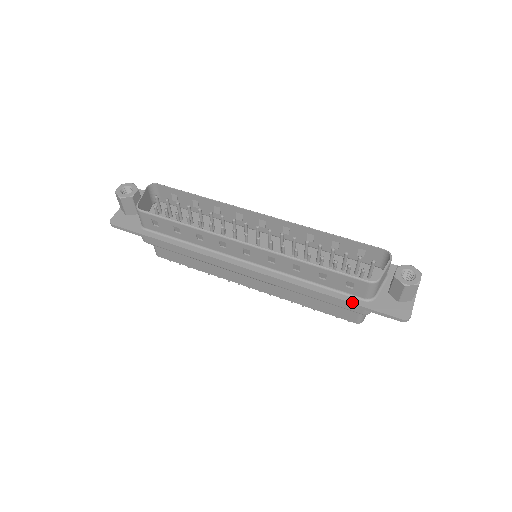
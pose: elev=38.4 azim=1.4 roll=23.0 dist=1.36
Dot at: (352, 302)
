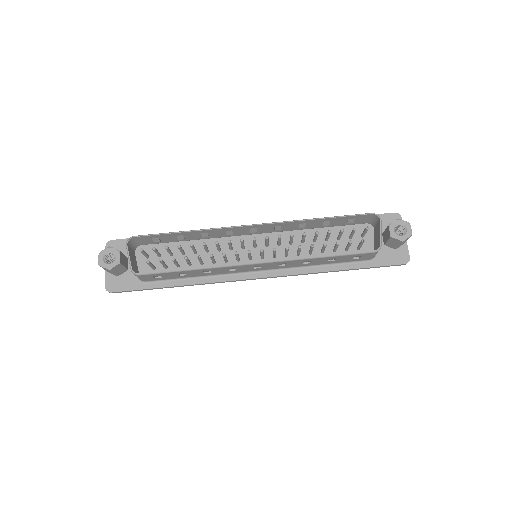
Dot at: (361, 267)
